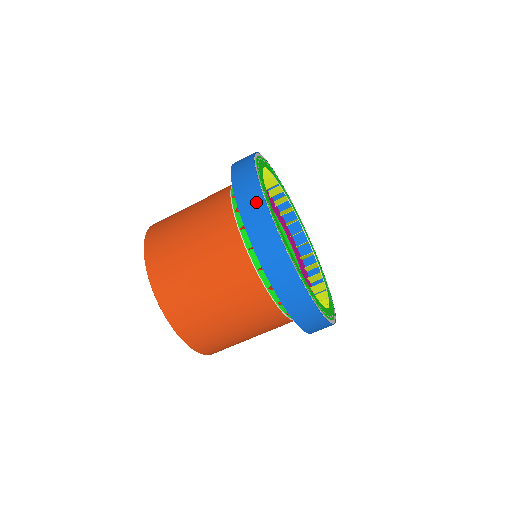
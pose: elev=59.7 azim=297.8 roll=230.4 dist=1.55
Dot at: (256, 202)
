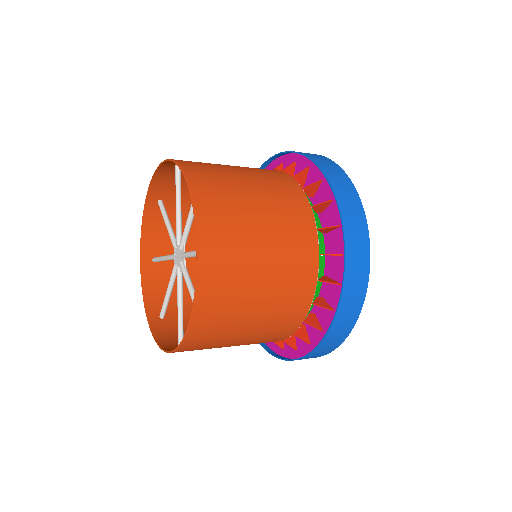
Dot at: (362, 244)
